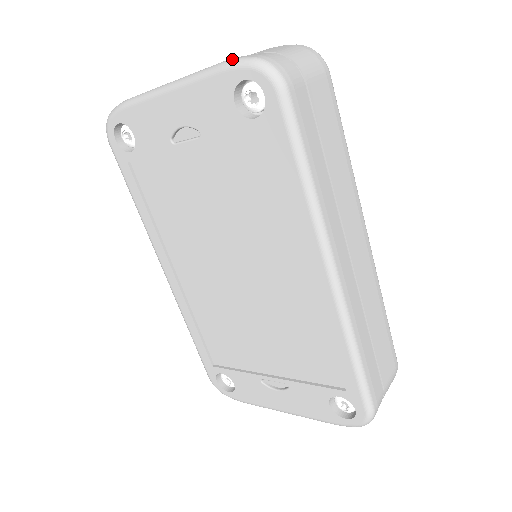
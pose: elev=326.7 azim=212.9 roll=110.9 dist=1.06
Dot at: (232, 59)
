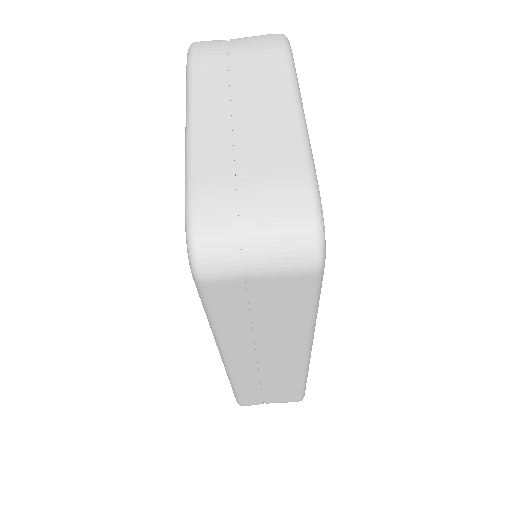
Dot at: (191, 197)
